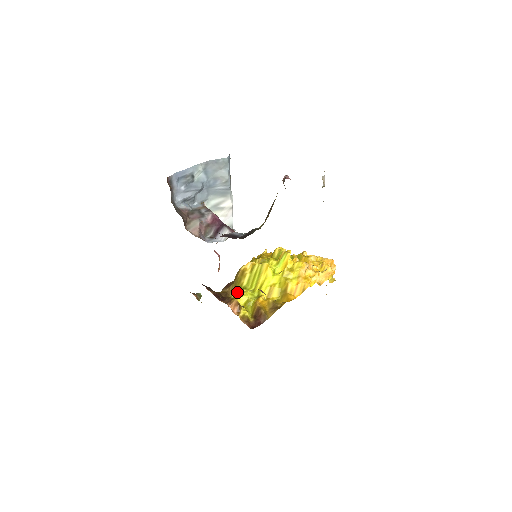
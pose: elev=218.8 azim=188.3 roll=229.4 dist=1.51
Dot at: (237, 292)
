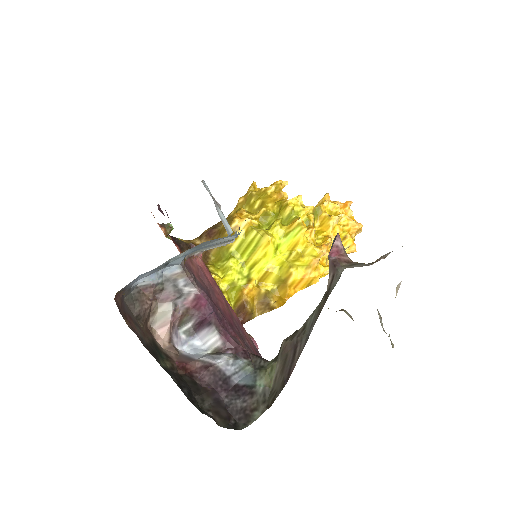
Dot at: (221, 256)
